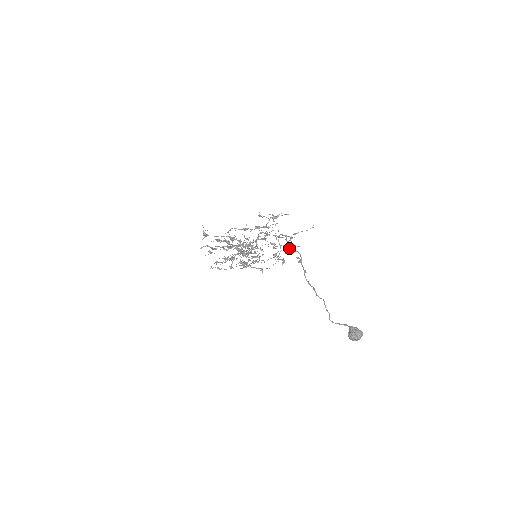
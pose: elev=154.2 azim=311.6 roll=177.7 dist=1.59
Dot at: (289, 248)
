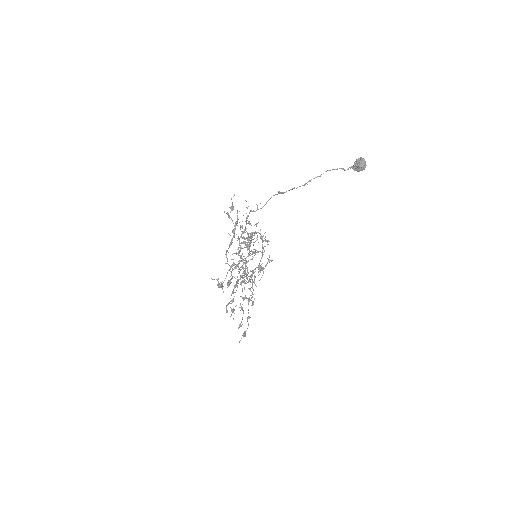
Dot at: occluded
